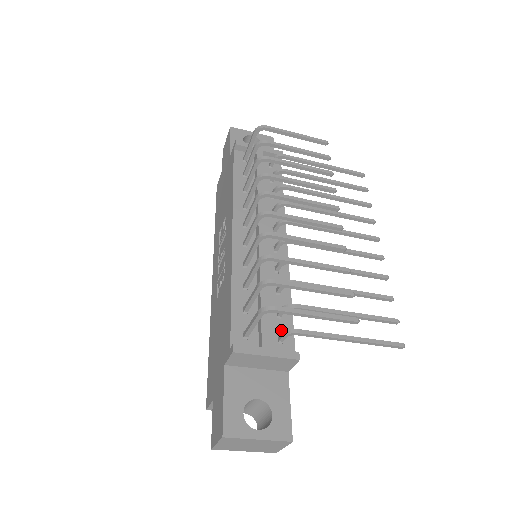
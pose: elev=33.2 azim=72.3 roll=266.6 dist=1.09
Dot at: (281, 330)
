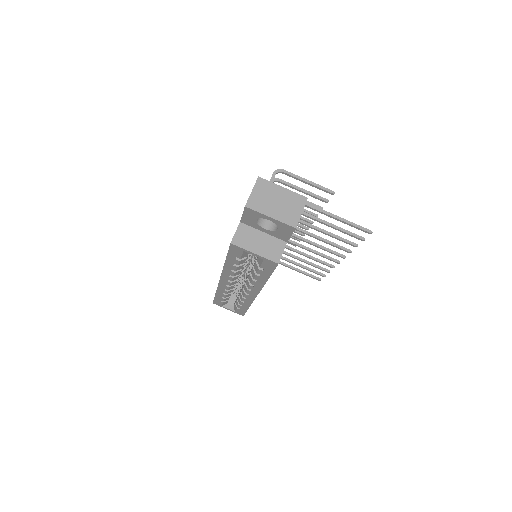
Dot at: occluded
